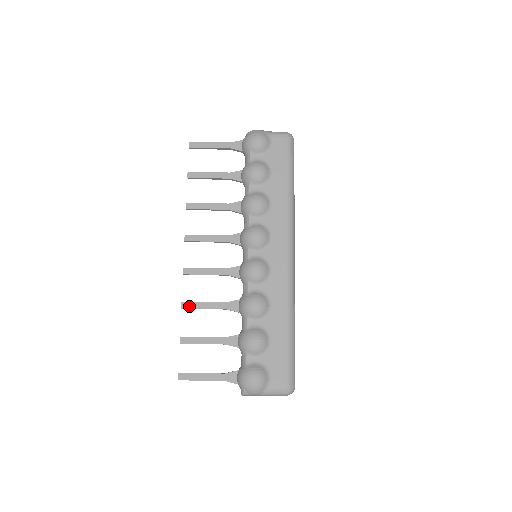
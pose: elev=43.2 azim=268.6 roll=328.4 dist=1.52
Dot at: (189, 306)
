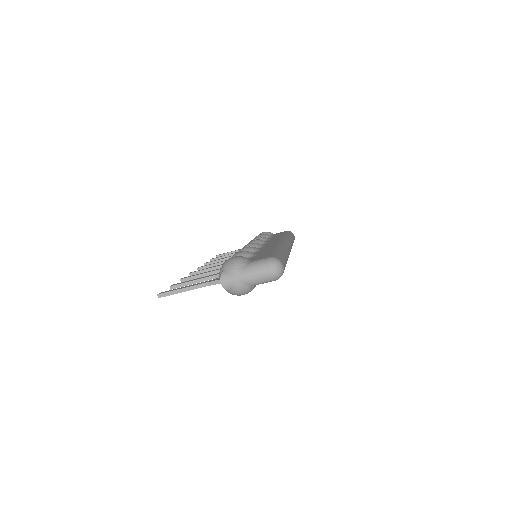
Dot at: (188, 277)
